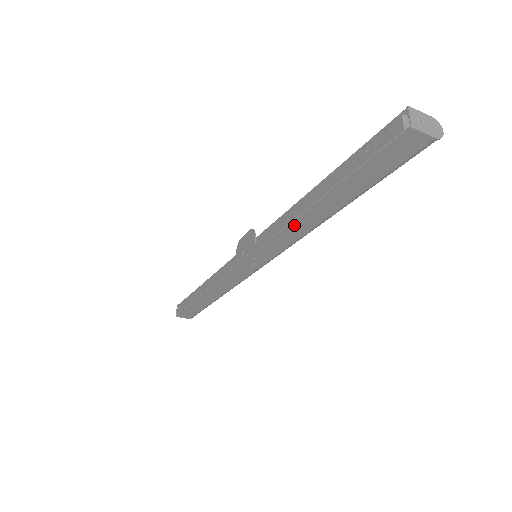
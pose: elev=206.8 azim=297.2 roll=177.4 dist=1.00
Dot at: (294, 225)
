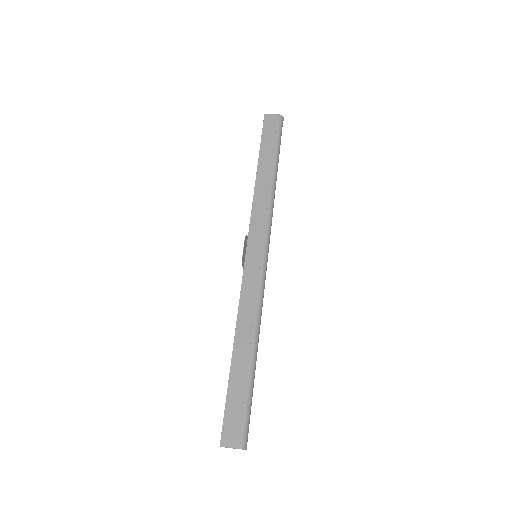
Dot at: occluded
